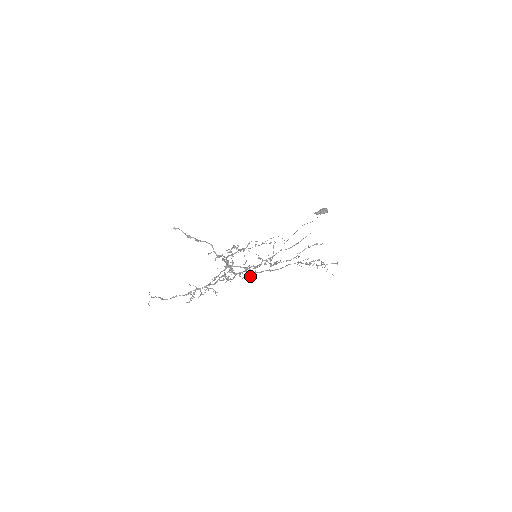
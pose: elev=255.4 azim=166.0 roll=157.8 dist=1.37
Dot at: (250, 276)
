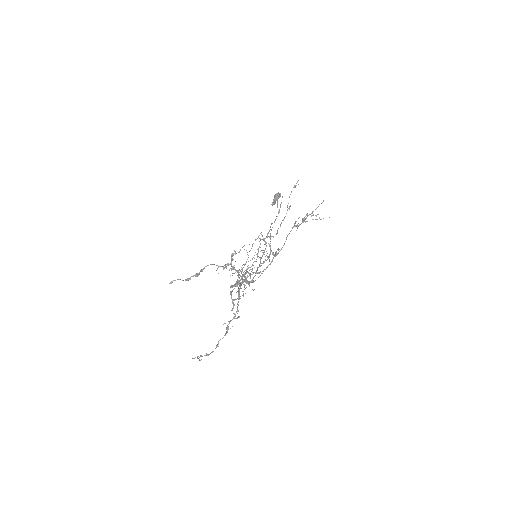
Dot at: occluded
